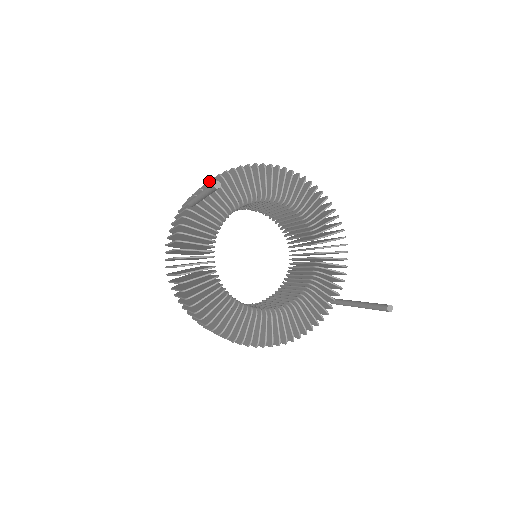
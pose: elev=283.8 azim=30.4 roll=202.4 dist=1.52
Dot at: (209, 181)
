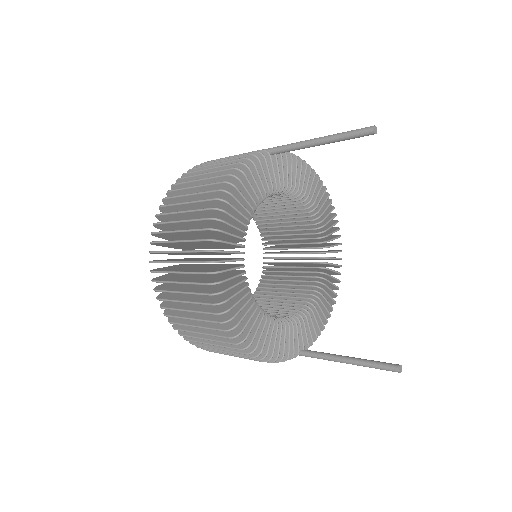
Dot at: occluded
